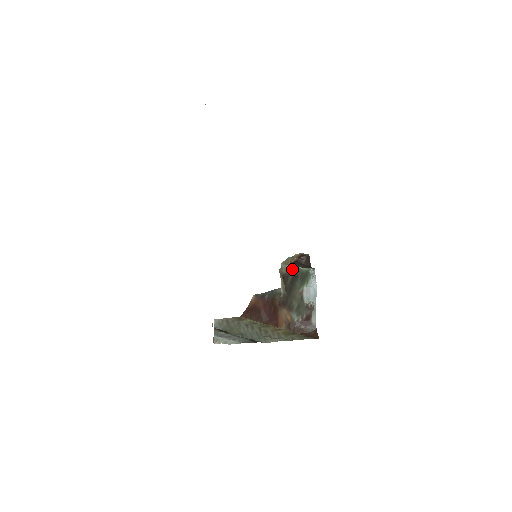
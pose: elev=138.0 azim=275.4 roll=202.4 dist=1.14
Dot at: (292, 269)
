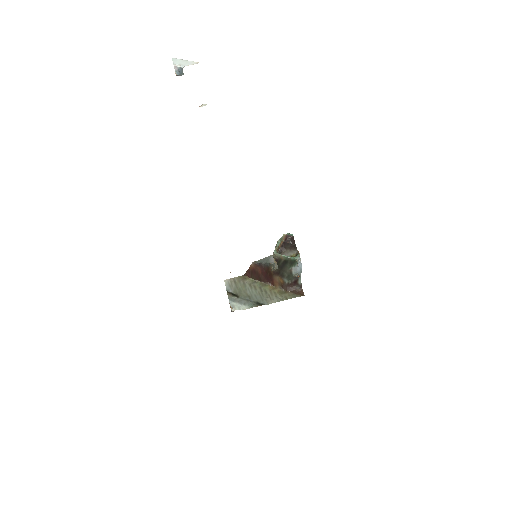
Dot at: (283, 257)
